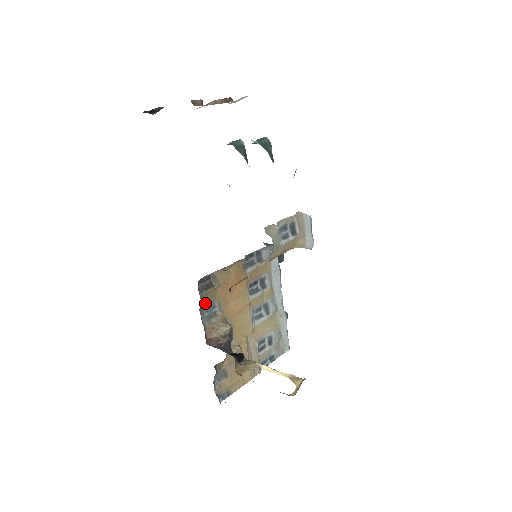
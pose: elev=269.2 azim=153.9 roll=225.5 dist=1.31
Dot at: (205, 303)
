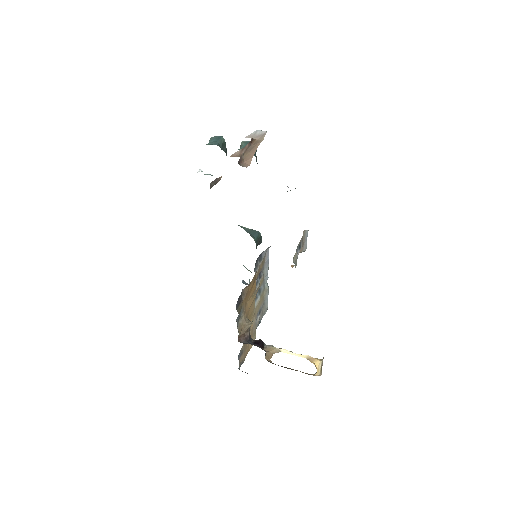
Dot at: occluded
